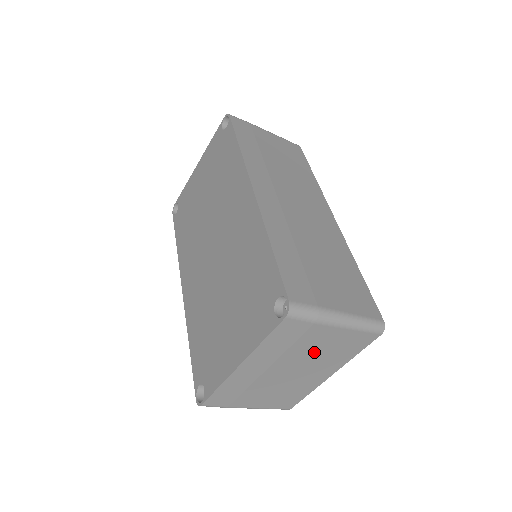
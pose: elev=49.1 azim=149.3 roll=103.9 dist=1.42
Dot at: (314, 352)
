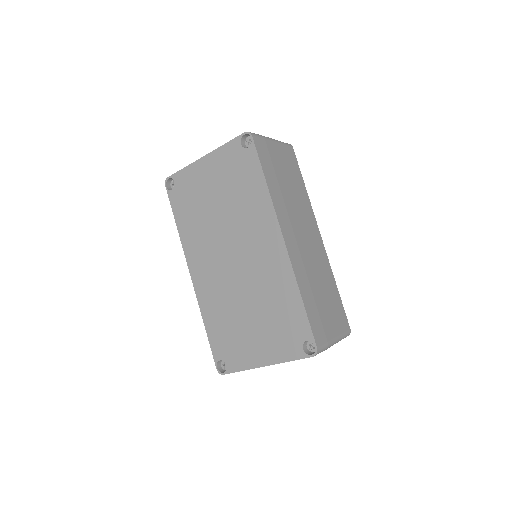
Dot at: occluded
